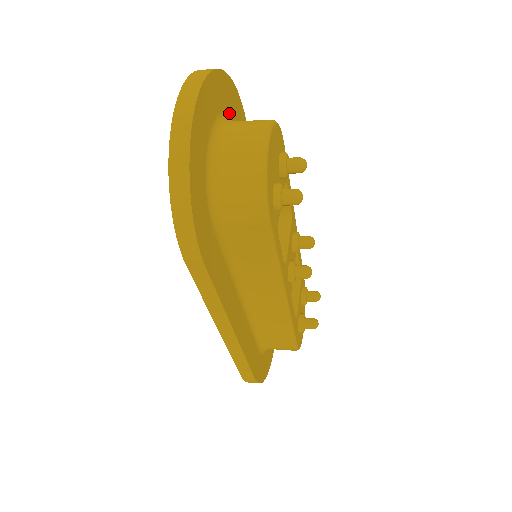
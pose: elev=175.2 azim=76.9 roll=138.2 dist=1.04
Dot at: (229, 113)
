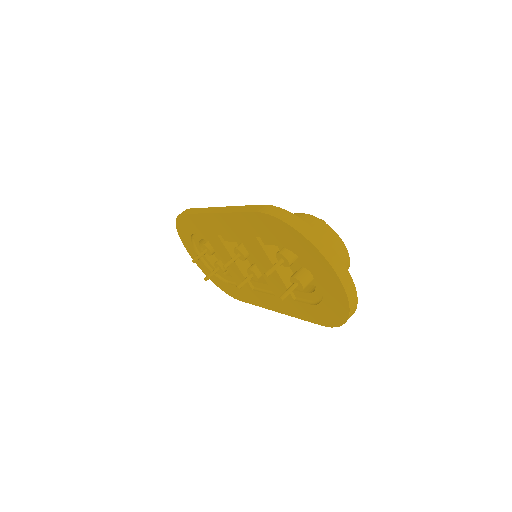
Dot at: occluded
